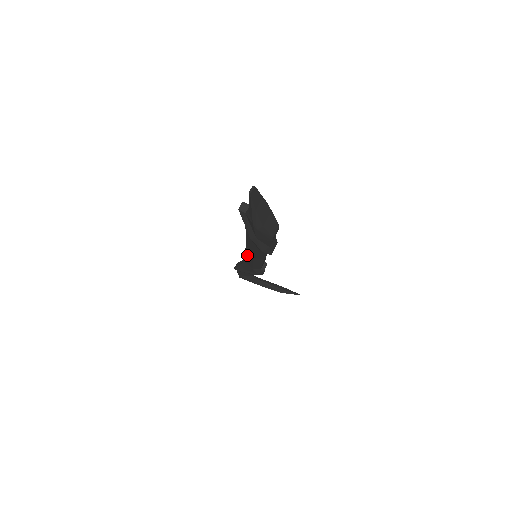
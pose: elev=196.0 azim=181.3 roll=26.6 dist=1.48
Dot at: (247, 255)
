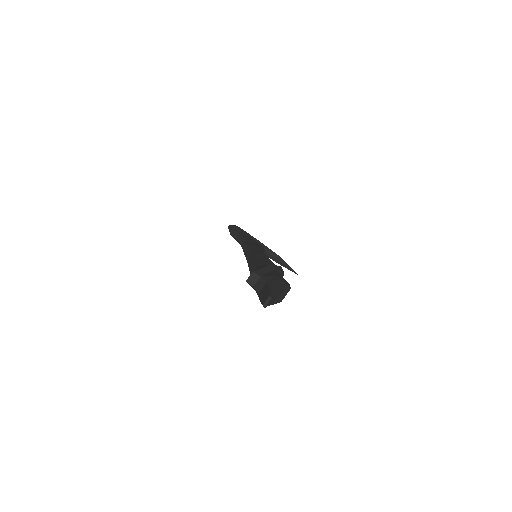
Dot at: occluded
